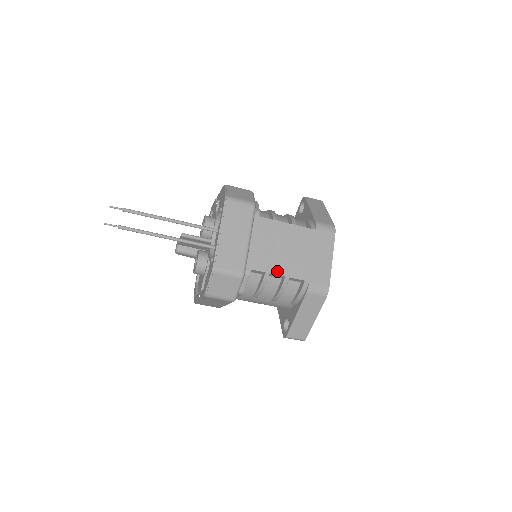
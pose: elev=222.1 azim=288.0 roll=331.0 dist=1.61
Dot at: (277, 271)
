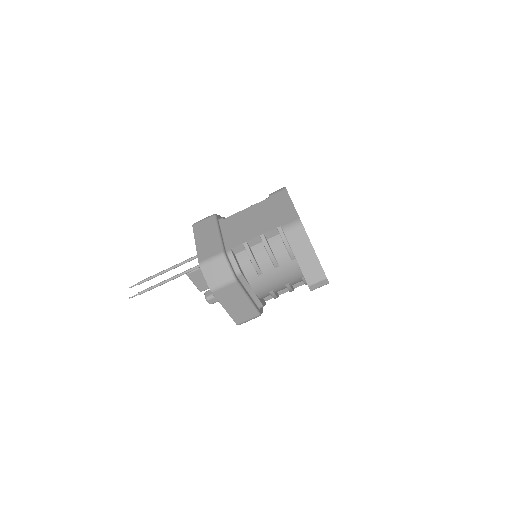
Dot at: (251, 237)
